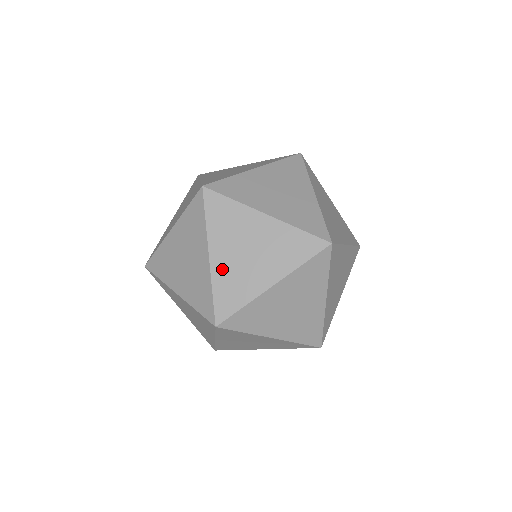
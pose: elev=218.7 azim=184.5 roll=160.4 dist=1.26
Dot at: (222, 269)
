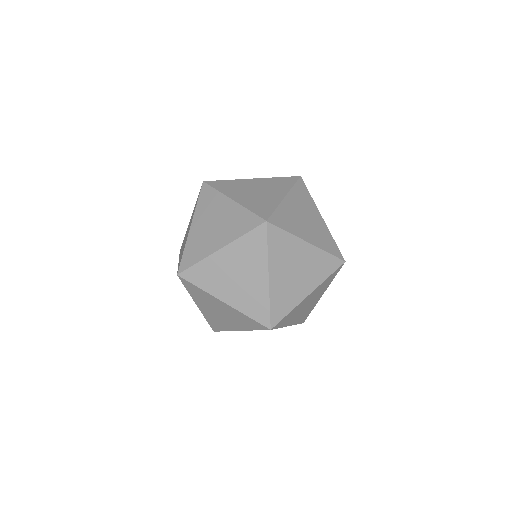
Dot at: (288, 208)
